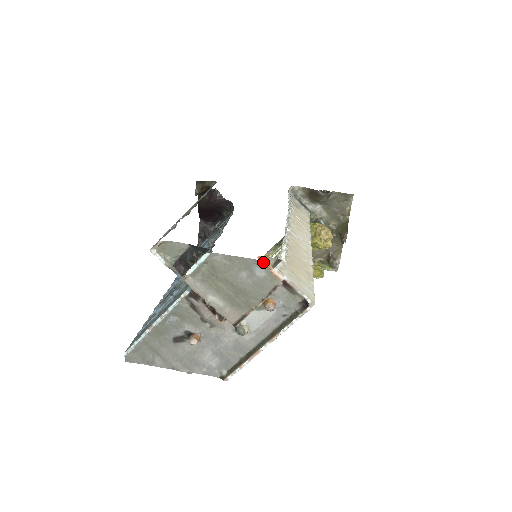
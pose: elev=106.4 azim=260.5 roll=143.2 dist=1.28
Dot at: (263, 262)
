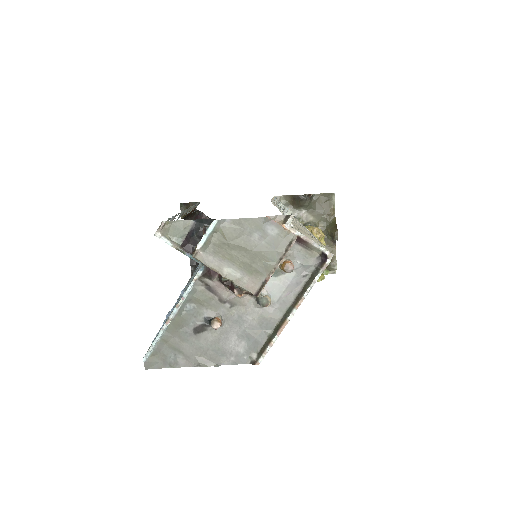
Dot at: (273, 220)
